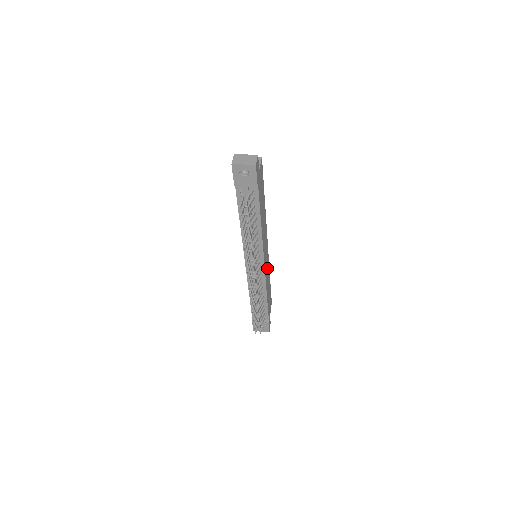
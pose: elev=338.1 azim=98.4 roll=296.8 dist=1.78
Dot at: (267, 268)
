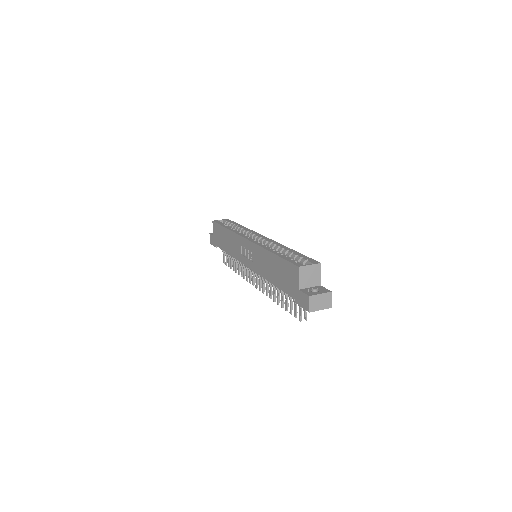
Dot at: occluded
